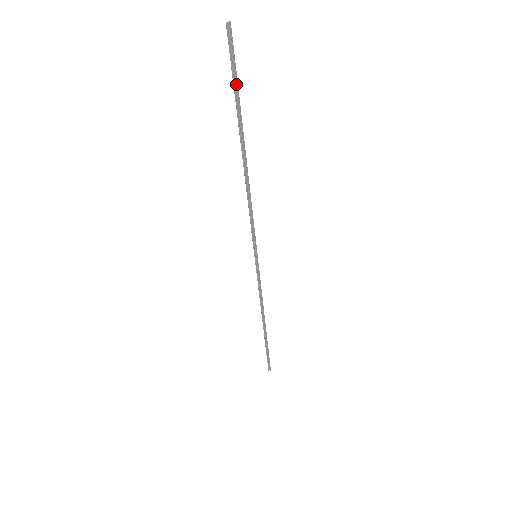
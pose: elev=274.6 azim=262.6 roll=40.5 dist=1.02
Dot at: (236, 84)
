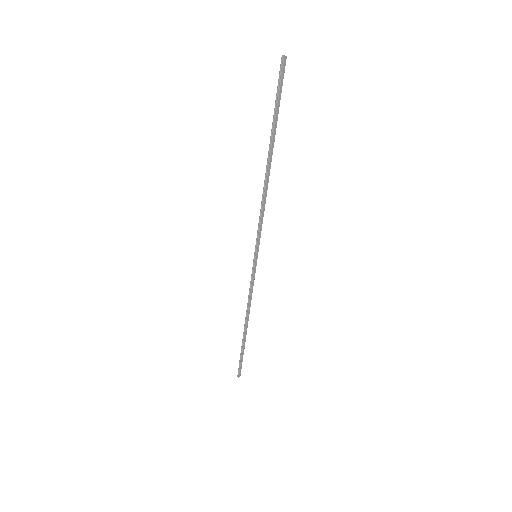
Dot at: (277, 103)
